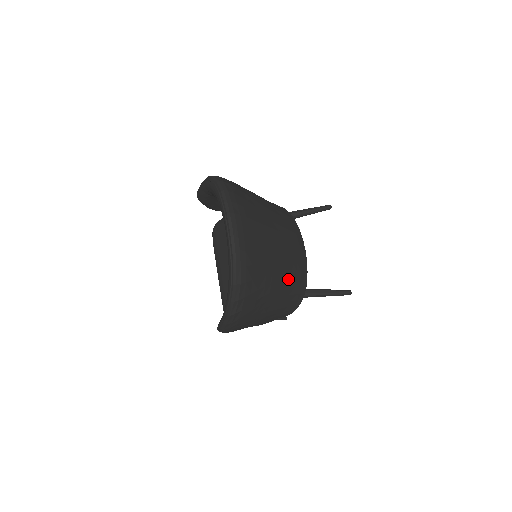
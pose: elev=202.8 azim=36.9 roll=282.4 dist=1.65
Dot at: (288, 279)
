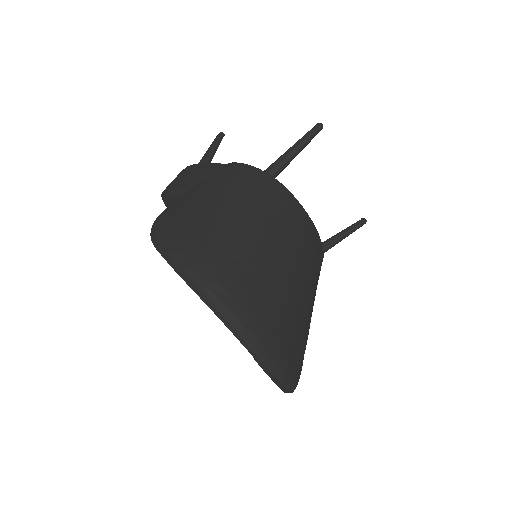
Dot at: (315, 292)
